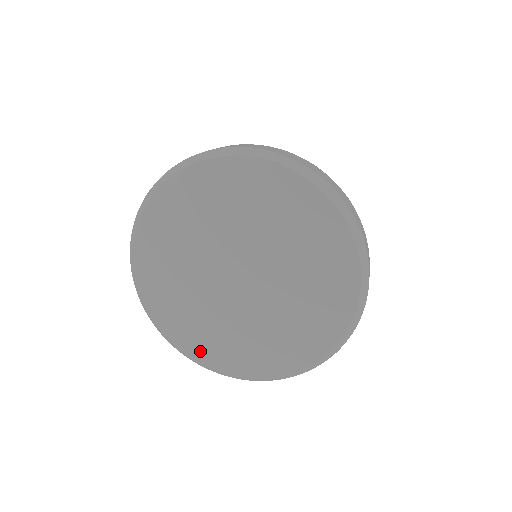
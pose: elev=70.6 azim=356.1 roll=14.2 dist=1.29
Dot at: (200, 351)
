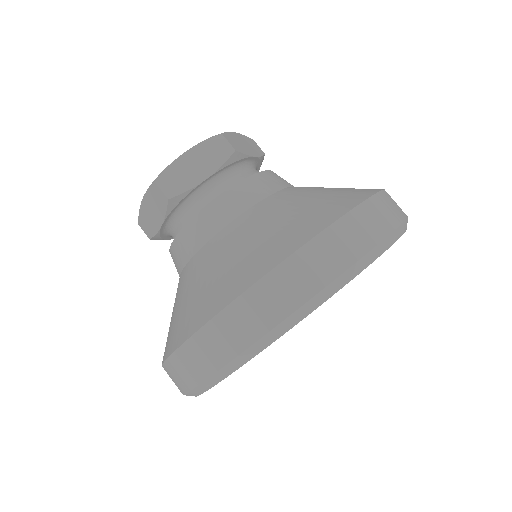
Dot at: occluded
